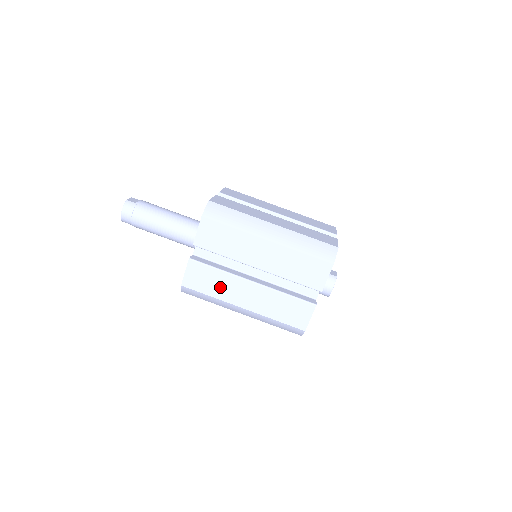
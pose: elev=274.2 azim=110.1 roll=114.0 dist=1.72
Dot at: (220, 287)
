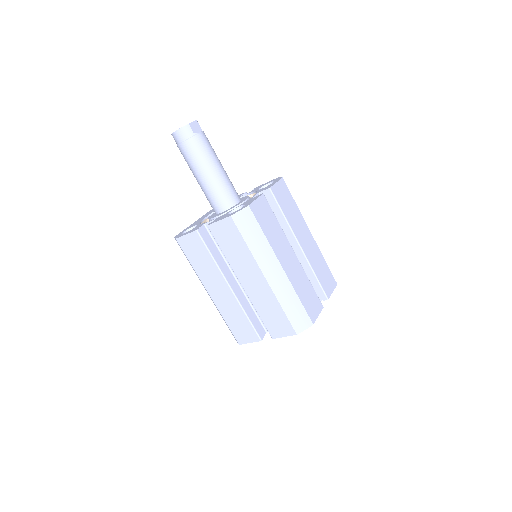
Dot at: (204, 268)
